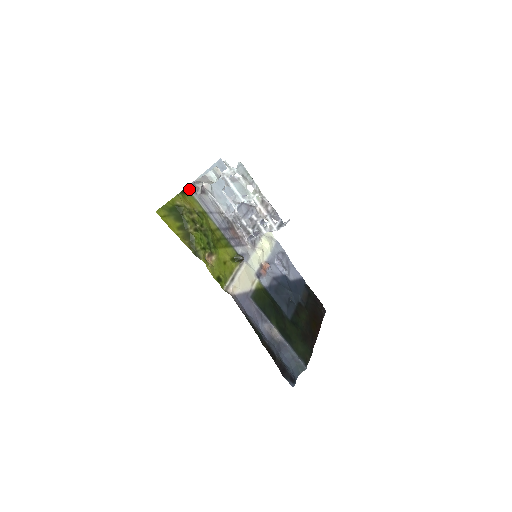
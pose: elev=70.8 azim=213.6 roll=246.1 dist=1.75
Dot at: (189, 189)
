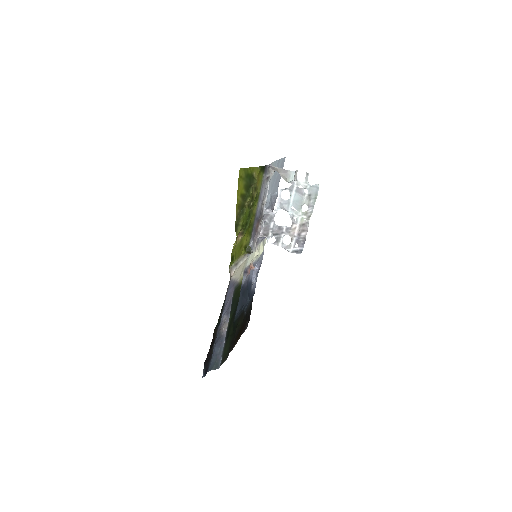
Dot at: (265, 168)
